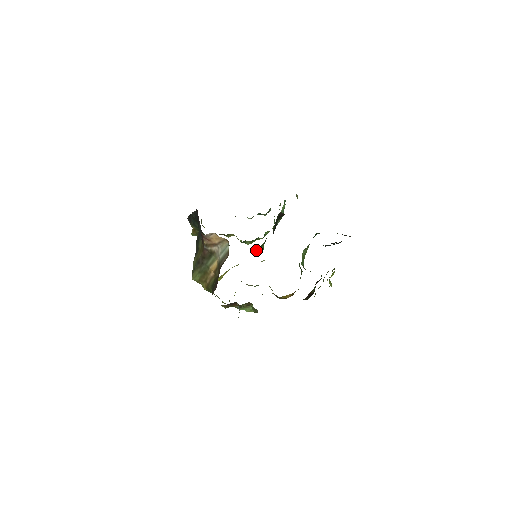
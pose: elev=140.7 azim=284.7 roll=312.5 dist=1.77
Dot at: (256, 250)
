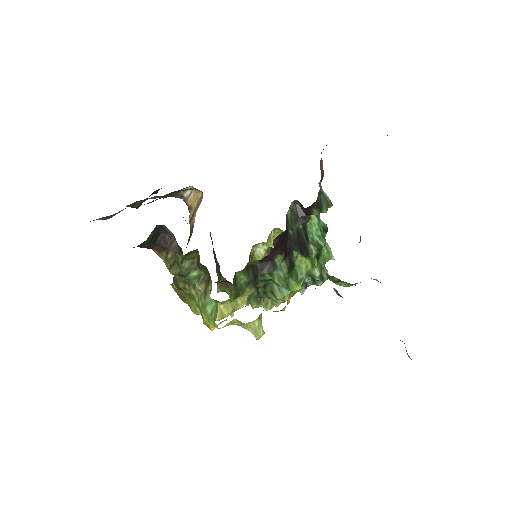
Dot at: (268, 268)
